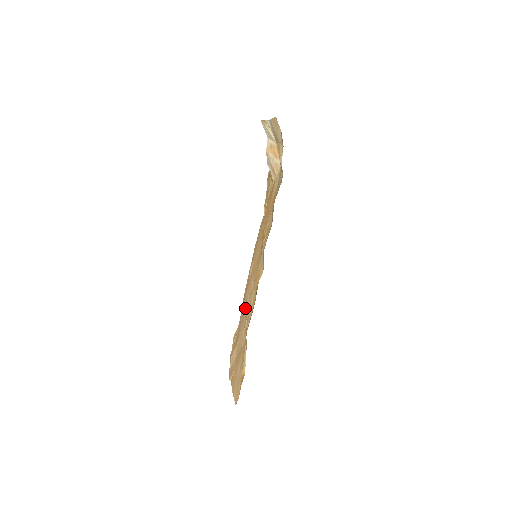
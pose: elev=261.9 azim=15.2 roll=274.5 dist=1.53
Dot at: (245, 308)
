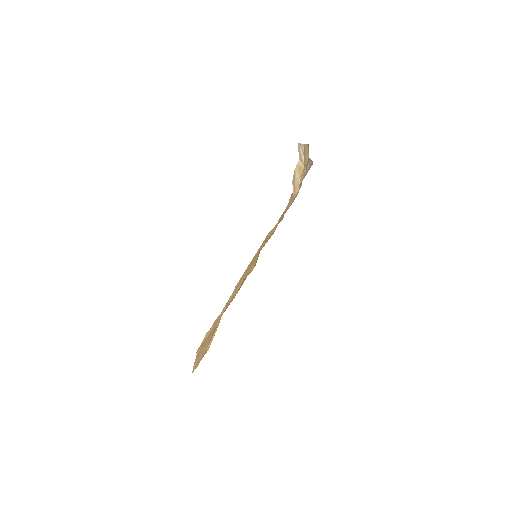
Dot at: occluded
